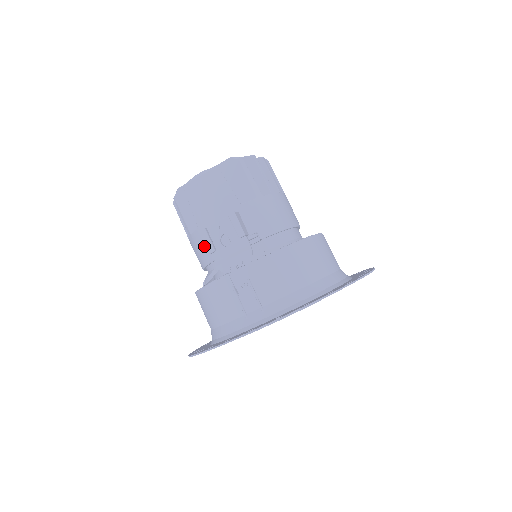
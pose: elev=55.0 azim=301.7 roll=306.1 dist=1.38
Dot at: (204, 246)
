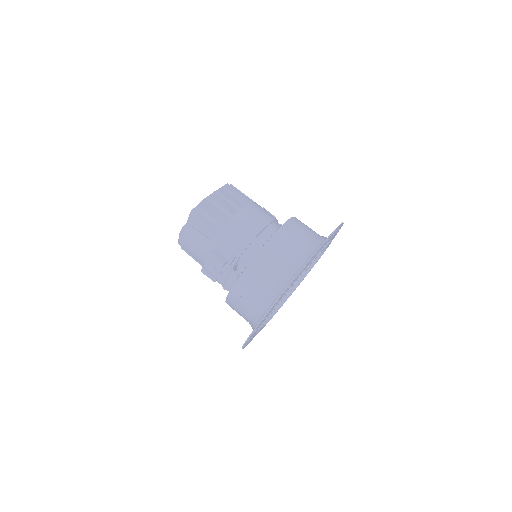
Dot at: occluded
